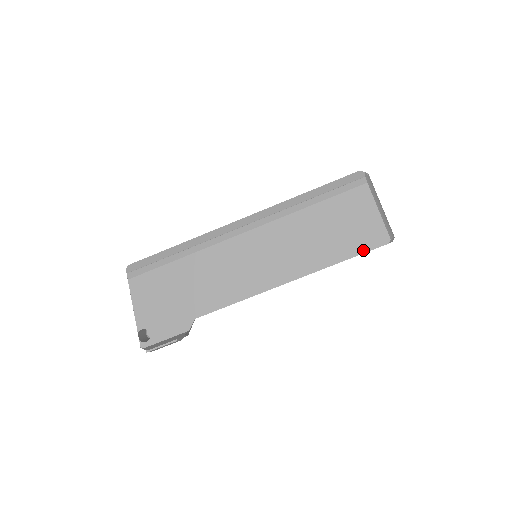
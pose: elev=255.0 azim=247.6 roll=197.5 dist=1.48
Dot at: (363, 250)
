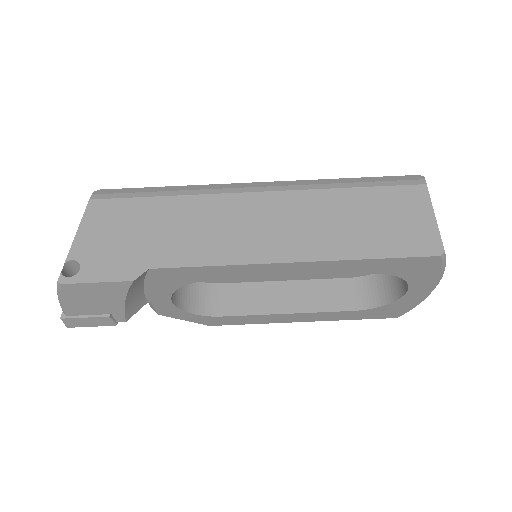
Dot at: (405, 253)
